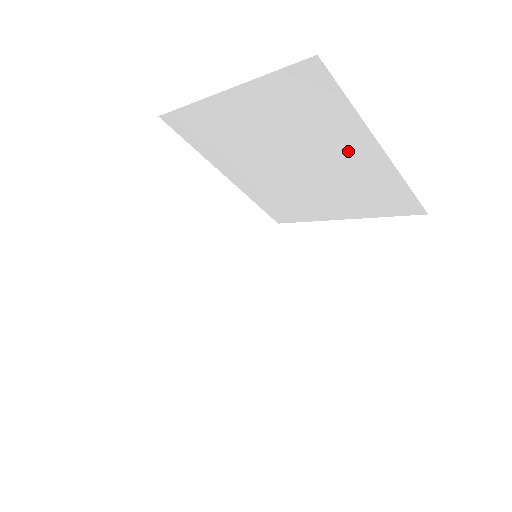
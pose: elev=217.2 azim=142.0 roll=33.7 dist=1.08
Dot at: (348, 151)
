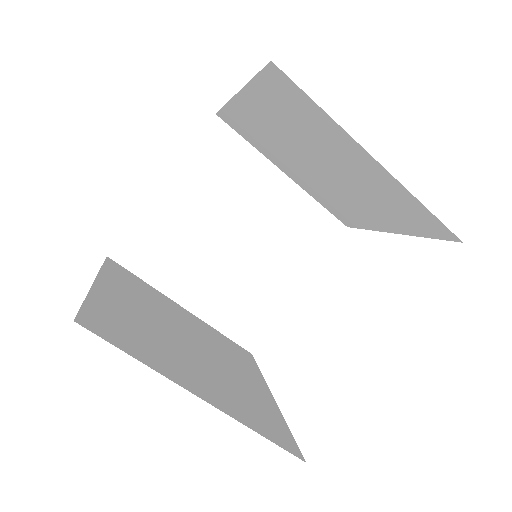
Dot at: (352, 160)
